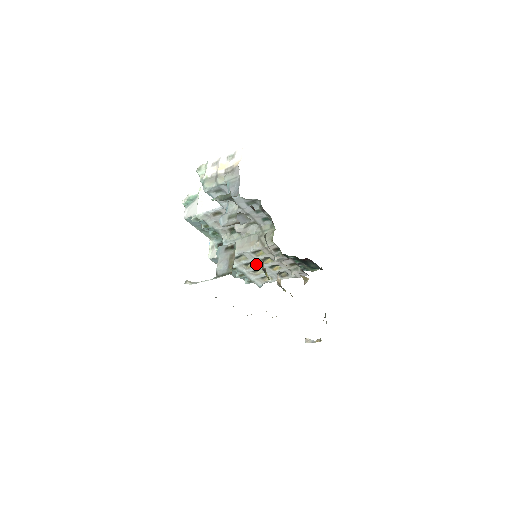
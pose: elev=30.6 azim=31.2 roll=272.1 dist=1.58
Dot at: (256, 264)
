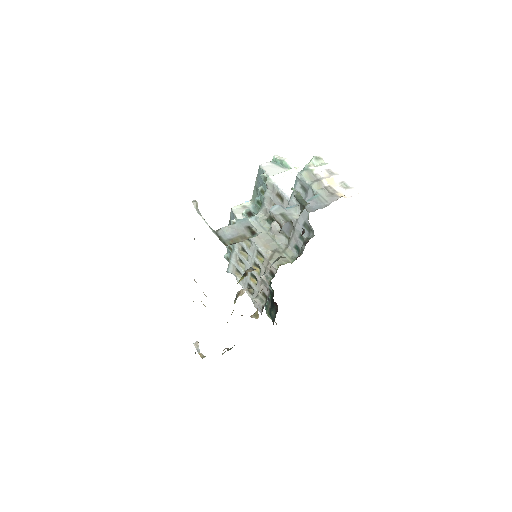
Dot at: (248, 259)
